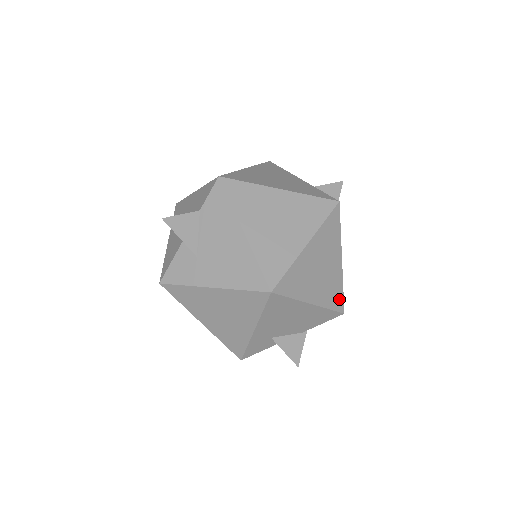
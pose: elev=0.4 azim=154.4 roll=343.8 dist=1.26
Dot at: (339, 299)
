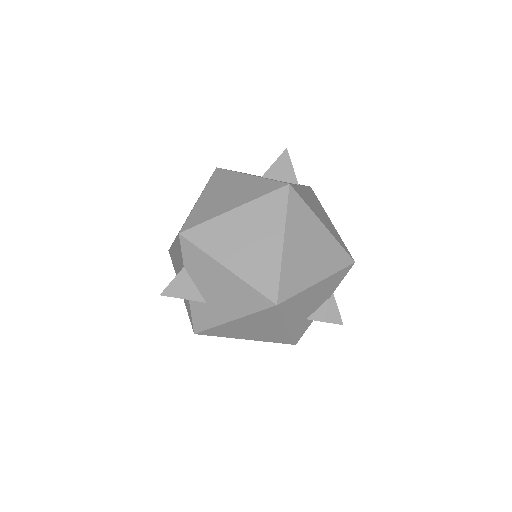
Dot at: (342, 256)
